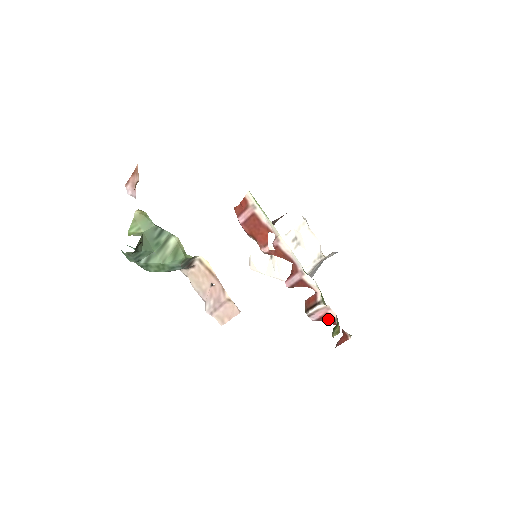
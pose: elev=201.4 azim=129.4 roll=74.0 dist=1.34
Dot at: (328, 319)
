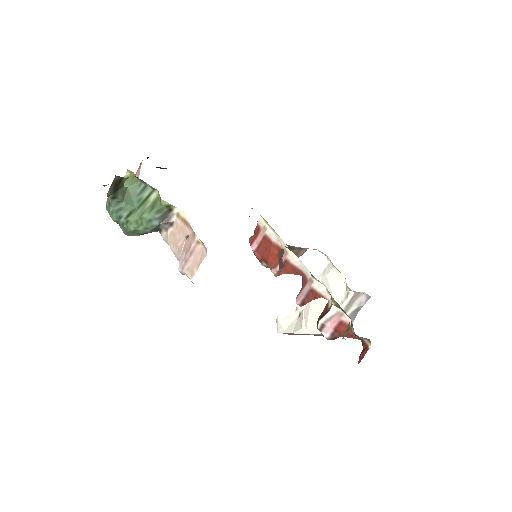
Dot at: (343, 330)
